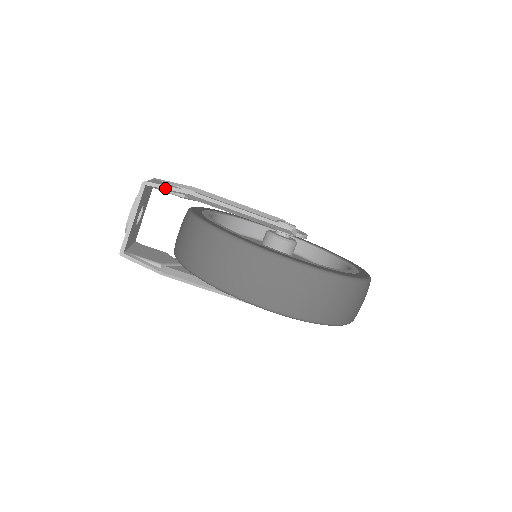
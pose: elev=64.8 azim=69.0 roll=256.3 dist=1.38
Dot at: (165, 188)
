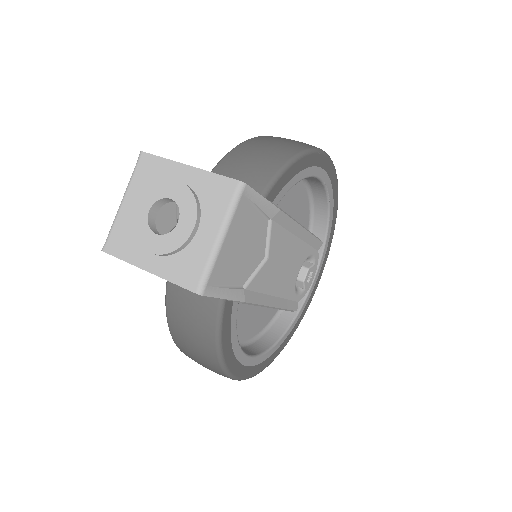
Dot at: (219, 298)
